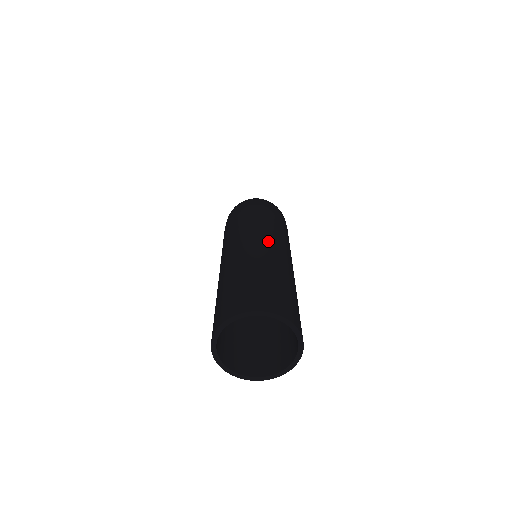
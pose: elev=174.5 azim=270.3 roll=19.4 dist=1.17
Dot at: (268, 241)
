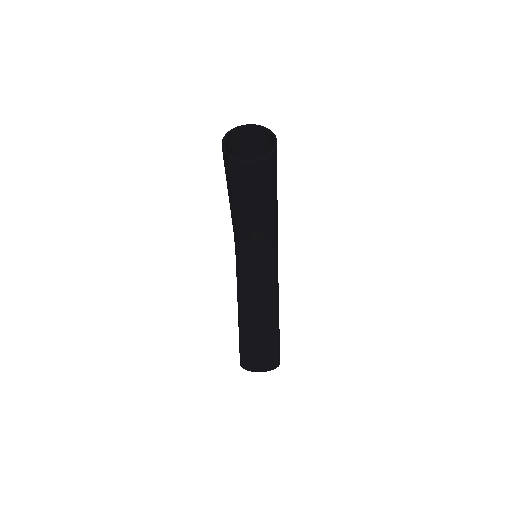
Dot at: occluded
